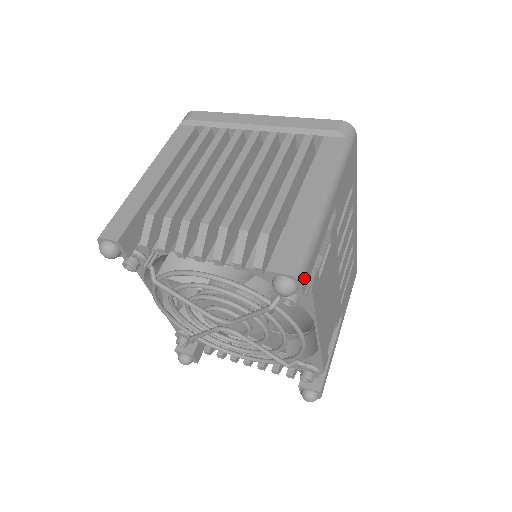
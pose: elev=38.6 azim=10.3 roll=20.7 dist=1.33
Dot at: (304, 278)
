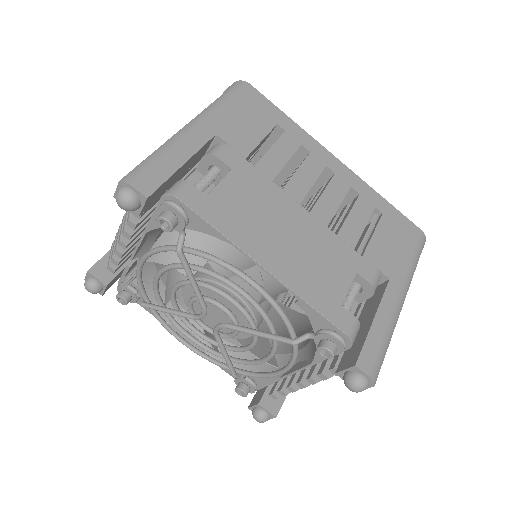
Dot at: (138, 181)
